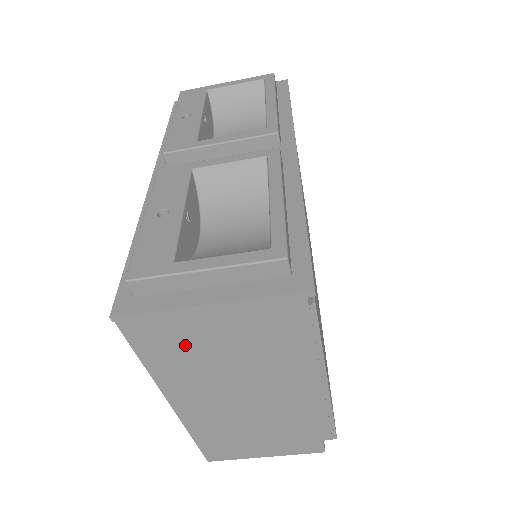
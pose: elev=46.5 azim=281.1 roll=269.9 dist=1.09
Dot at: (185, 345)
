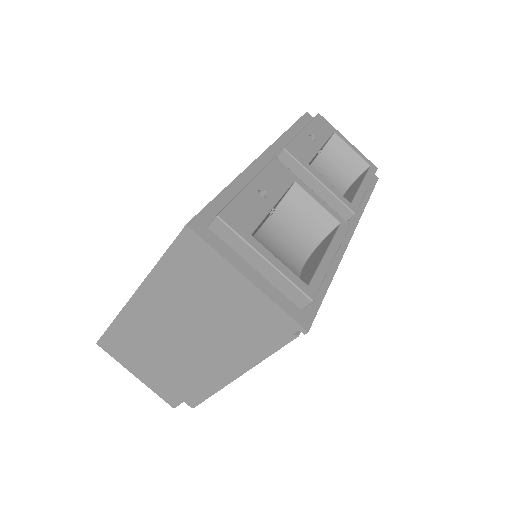
Dot at: (199, 280)
